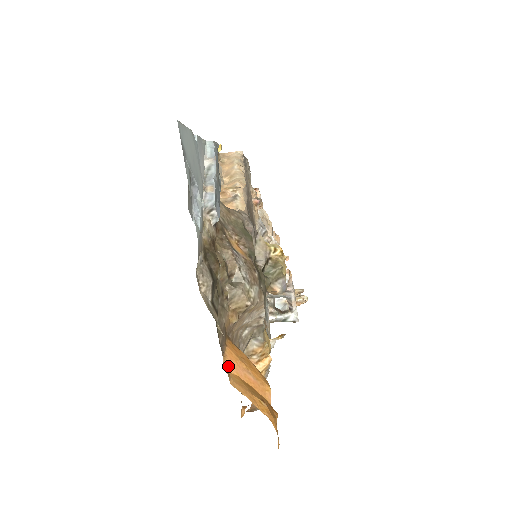
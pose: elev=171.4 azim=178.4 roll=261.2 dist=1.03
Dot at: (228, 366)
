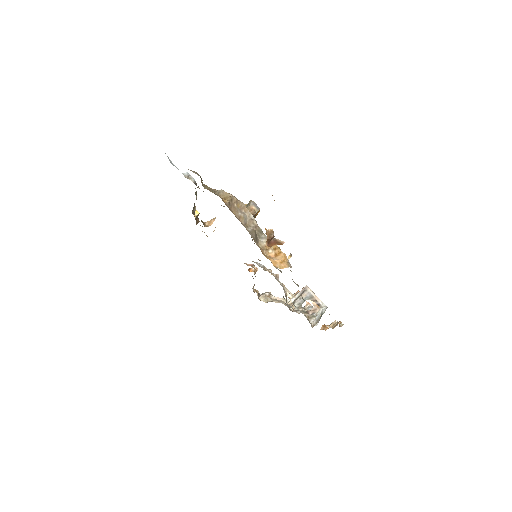
Dot at: occluded
